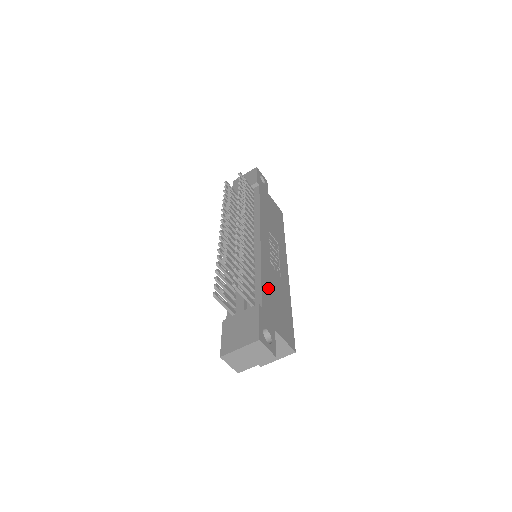
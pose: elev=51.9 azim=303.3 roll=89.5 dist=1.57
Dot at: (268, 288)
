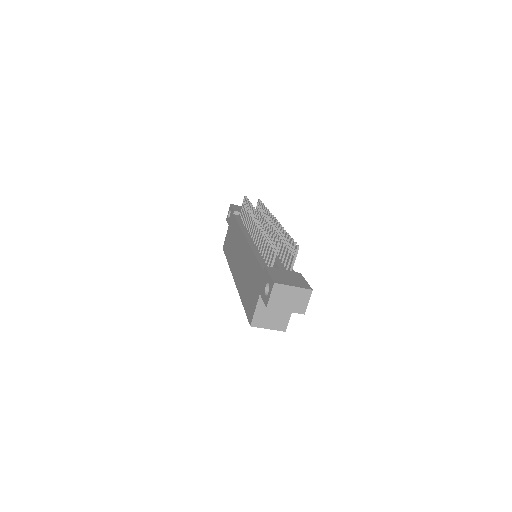
Dot at: occluded
